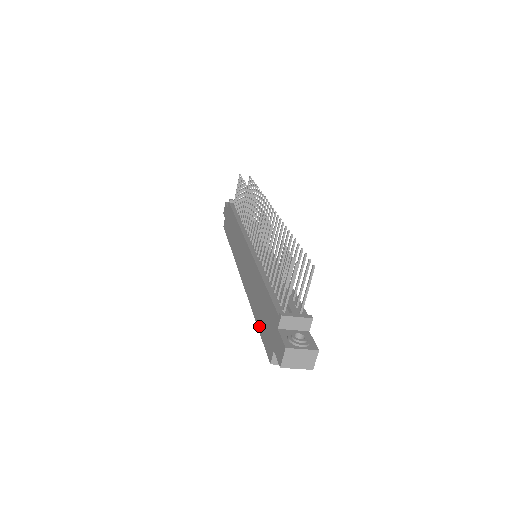
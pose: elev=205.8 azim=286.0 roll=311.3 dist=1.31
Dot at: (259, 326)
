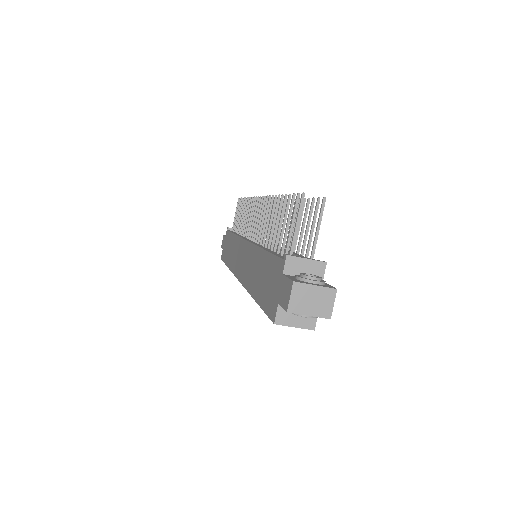
Dot at: (259, 300)
